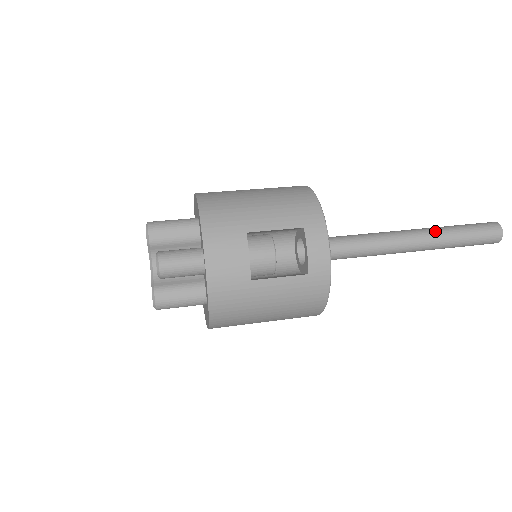
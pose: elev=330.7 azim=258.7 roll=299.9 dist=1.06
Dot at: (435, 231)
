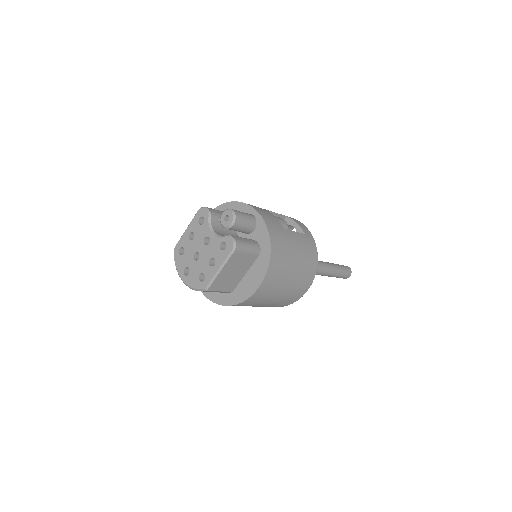
Dot at: occluded
